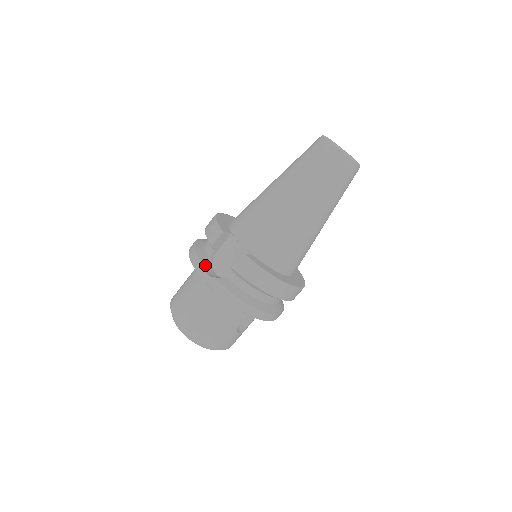
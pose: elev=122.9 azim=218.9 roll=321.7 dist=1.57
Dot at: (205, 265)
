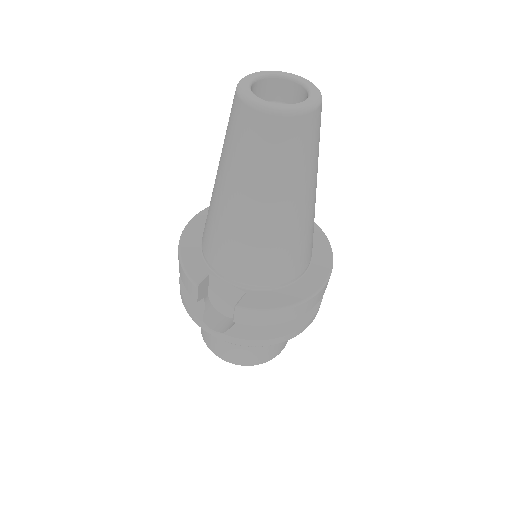
Dot at: (205, 319)
